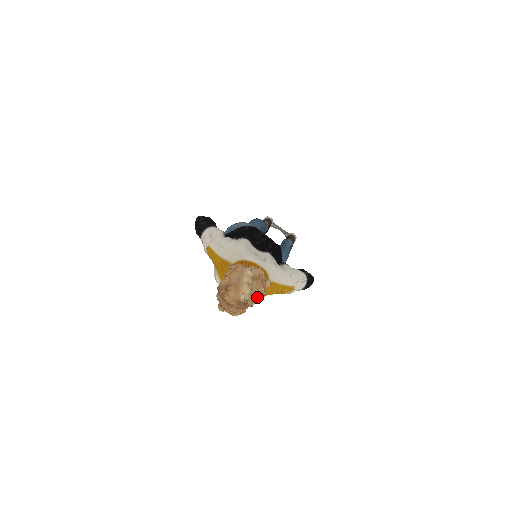
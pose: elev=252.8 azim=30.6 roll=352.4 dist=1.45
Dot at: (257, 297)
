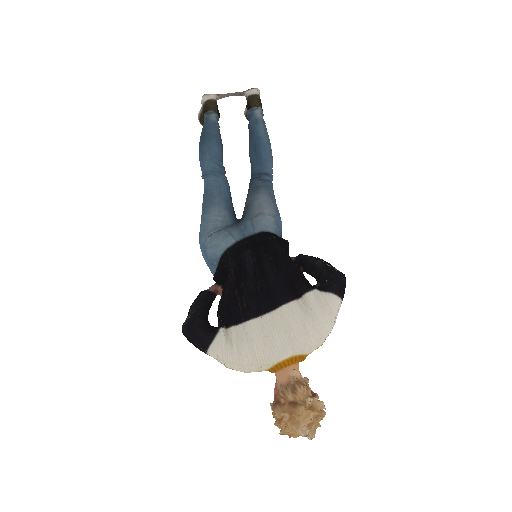
Dot at: occluded
